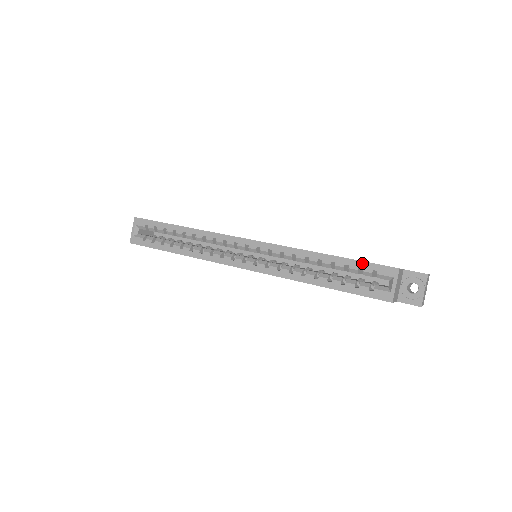
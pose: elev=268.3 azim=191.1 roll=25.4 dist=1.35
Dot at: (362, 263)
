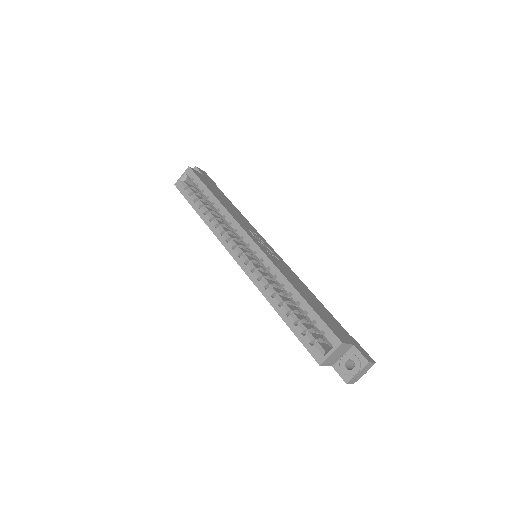
Dot at: (319, 318)
